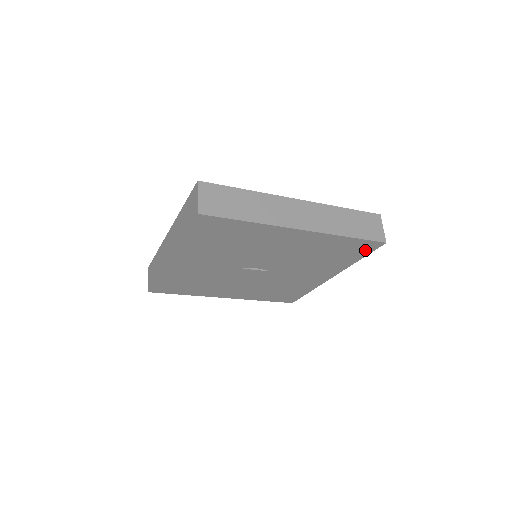
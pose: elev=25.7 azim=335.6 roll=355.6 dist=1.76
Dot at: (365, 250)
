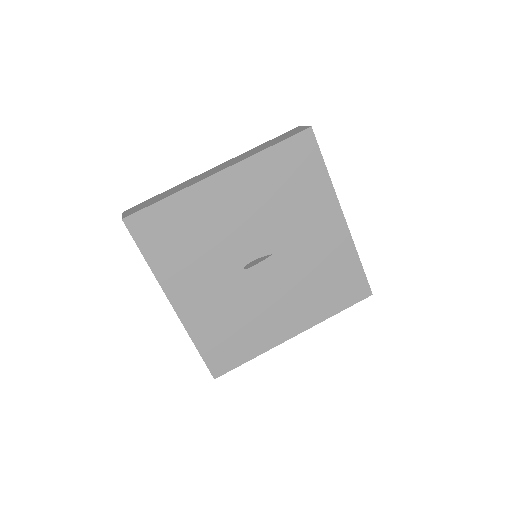
Dot at: (310, 152)
